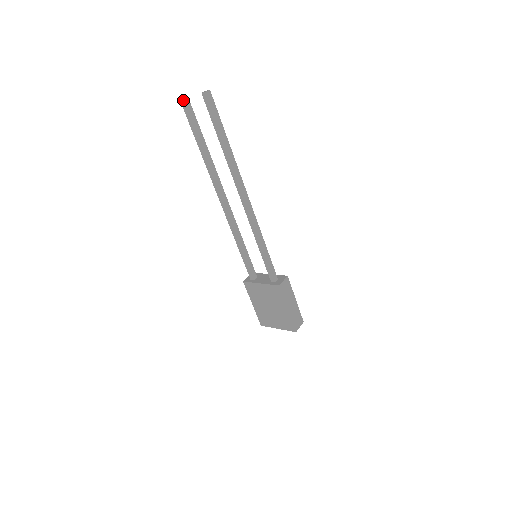
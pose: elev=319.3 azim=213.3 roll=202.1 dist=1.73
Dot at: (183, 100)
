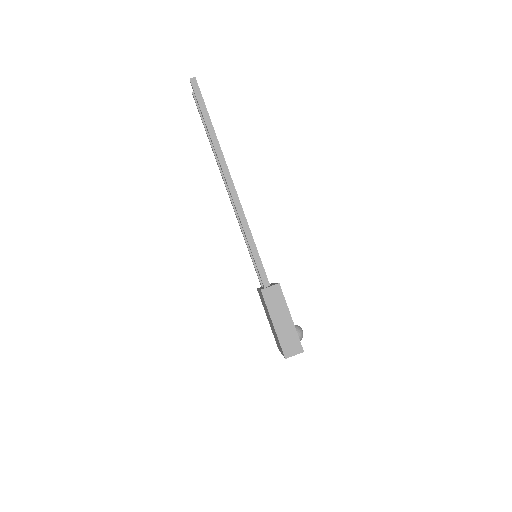
Dot at: (193, 94)
